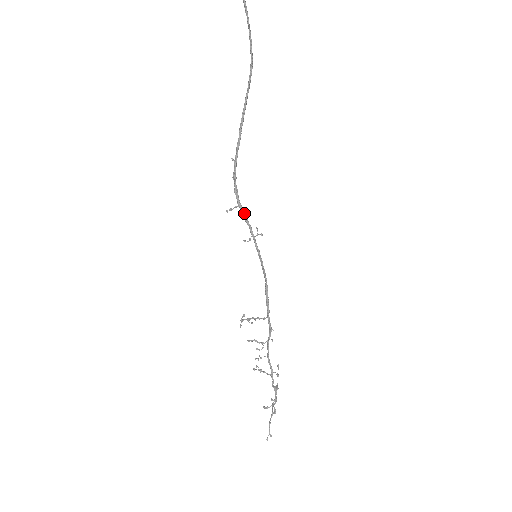
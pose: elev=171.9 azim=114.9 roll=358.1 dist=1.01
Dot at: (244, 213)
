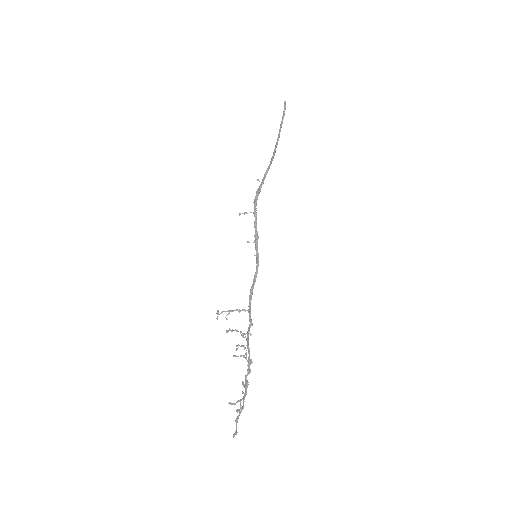
Dot at: occluded
